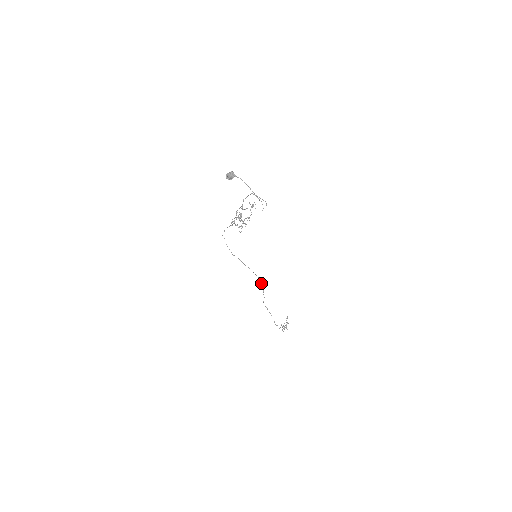
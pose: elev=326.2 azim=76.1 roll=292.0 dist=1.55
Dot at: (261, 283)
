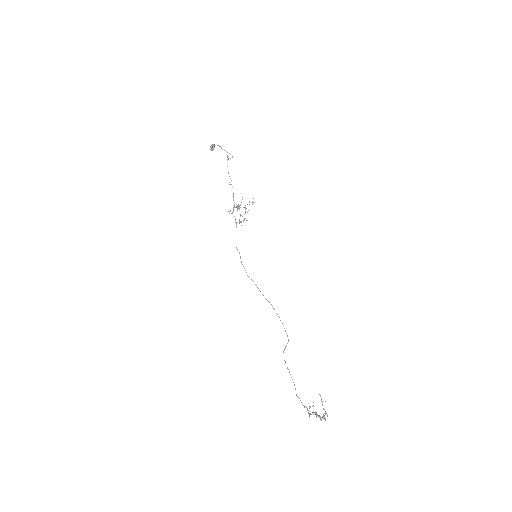
Dot at: (285, 330)
